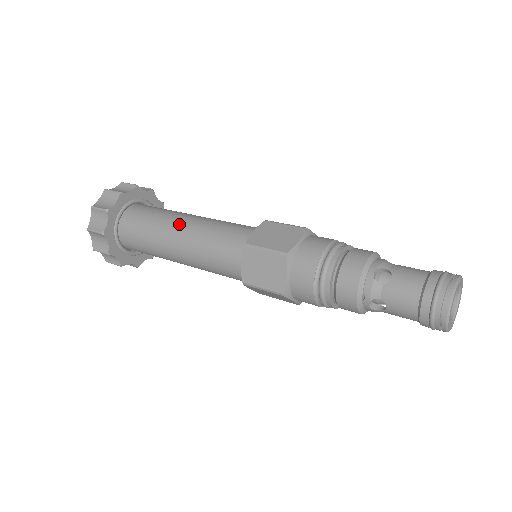
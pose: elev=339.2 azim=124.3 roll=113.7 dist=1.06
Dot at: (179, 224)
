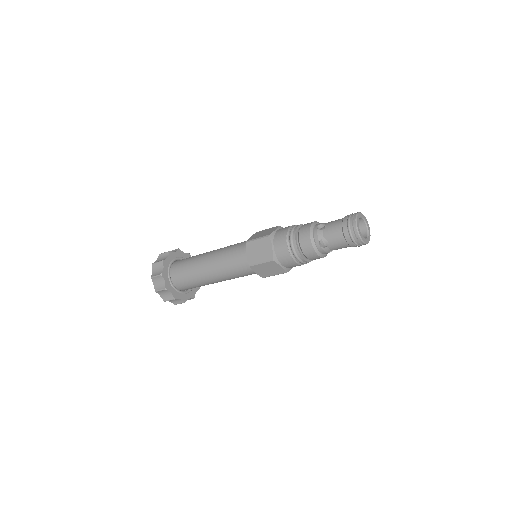
Dot at: (207, 254)
